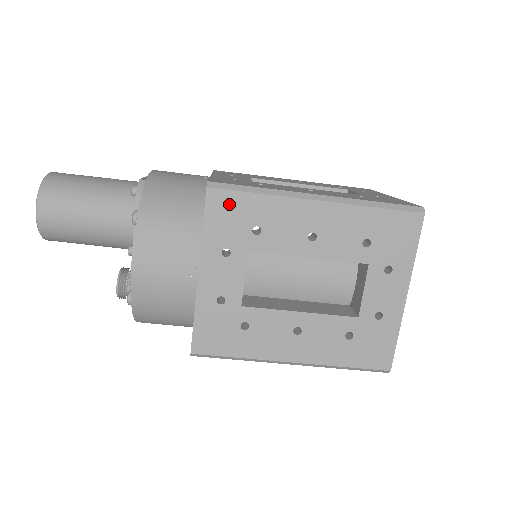
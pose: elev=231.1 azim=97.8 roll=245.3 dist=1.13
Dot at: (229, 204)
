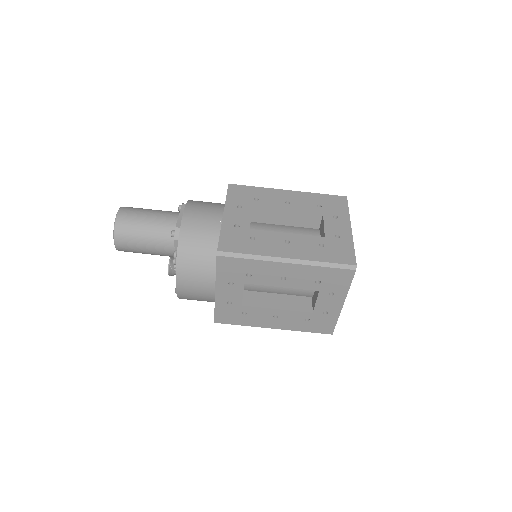
Dot at: (231, 263)
